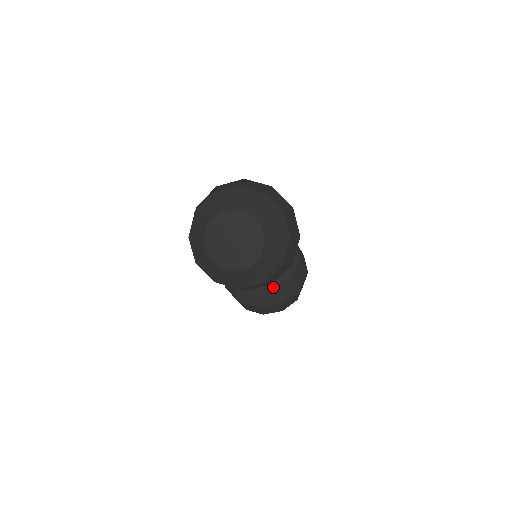
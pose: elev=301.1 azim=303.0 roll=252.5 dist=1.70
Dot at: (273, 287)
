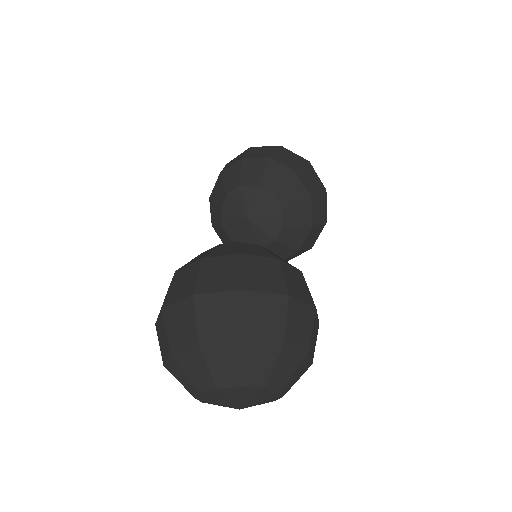
Dot at: (293, 254)
